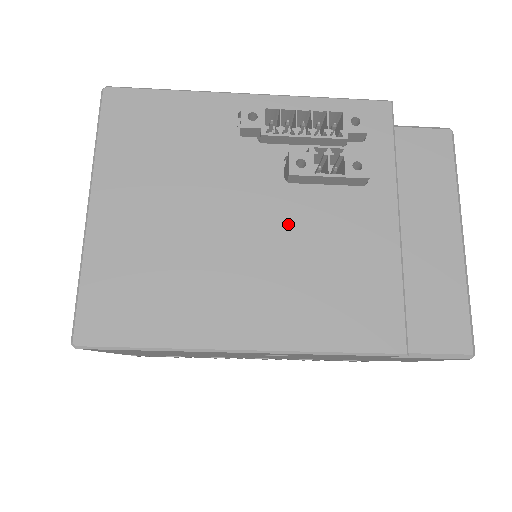
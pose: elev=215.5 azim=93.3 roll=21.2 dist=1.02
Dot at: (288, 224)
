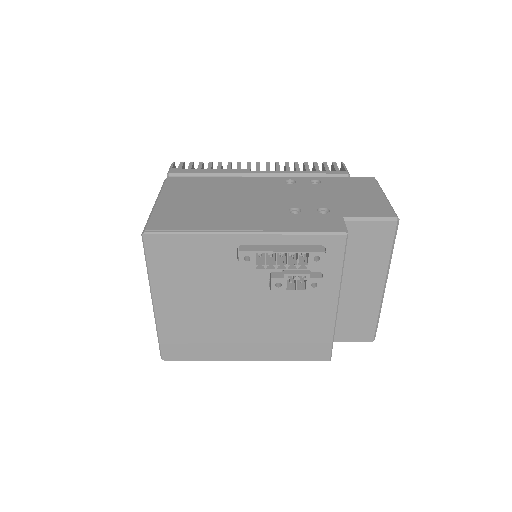
Dot at: (270, 309)
